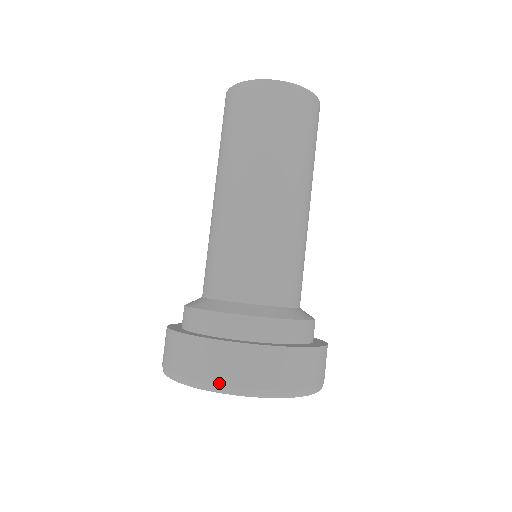
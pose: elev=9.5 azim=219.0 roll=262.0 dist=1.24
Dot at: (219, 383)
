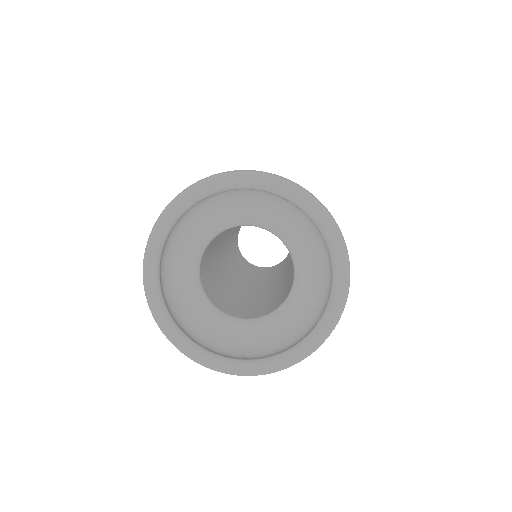
Dot at: occluded
